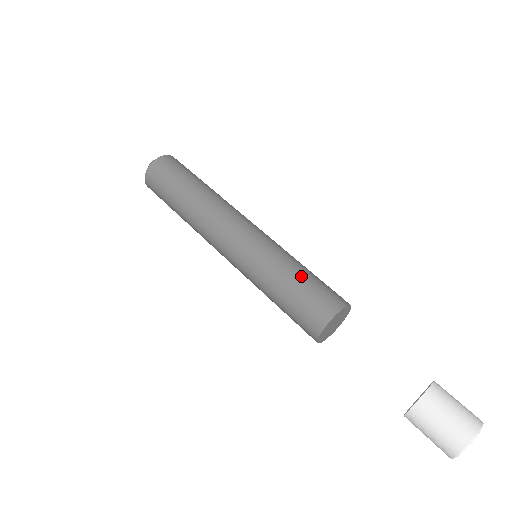
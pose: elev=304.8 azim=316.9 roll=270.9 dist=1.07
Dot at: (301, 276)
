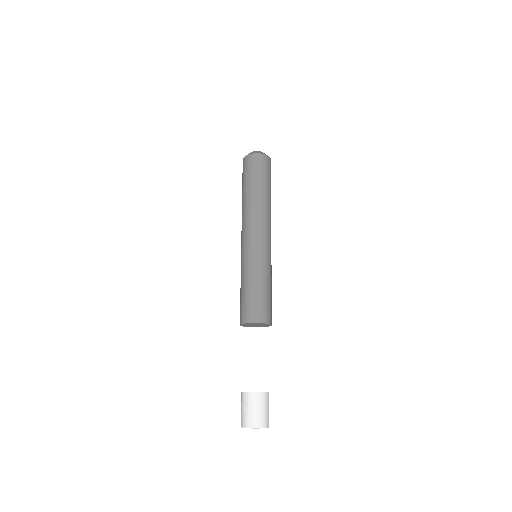
Dot at: (265, 290)
